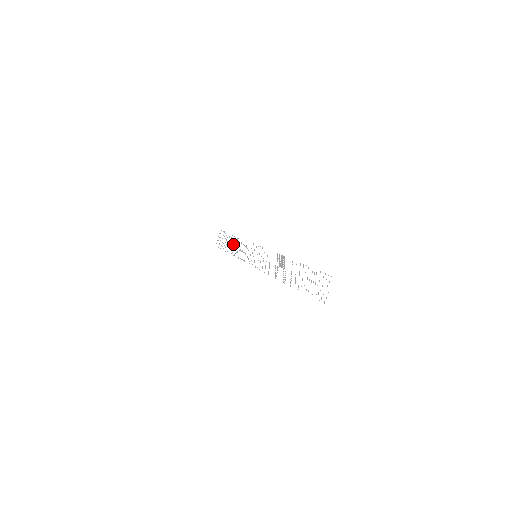
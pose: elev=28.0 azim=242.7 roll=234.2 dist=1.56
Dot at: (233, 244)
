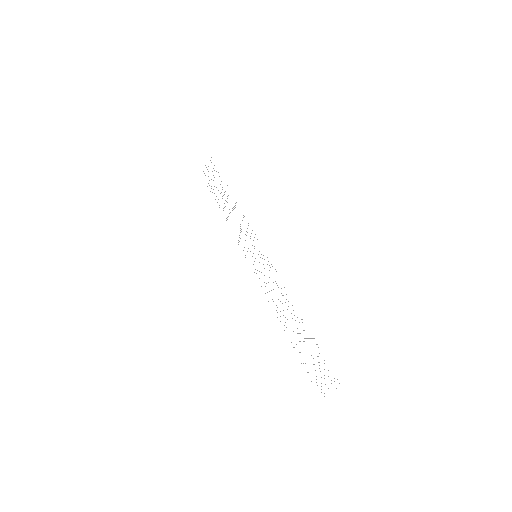
Dot at: occluded
